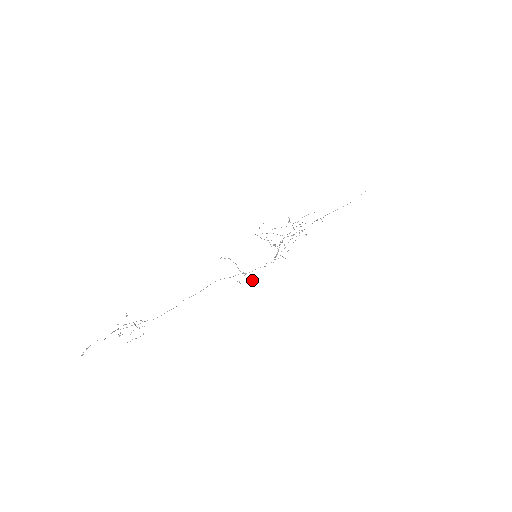
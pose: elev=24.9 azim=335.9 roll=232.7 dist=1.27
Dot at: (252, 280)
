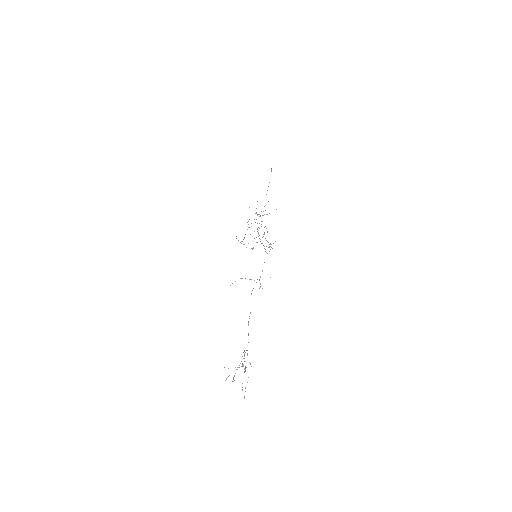
Dot at: occluded
